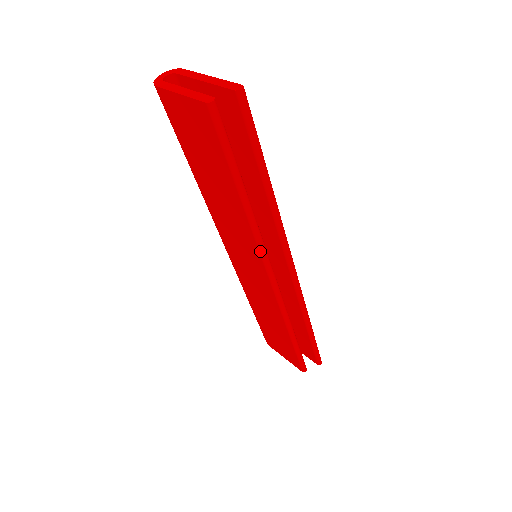
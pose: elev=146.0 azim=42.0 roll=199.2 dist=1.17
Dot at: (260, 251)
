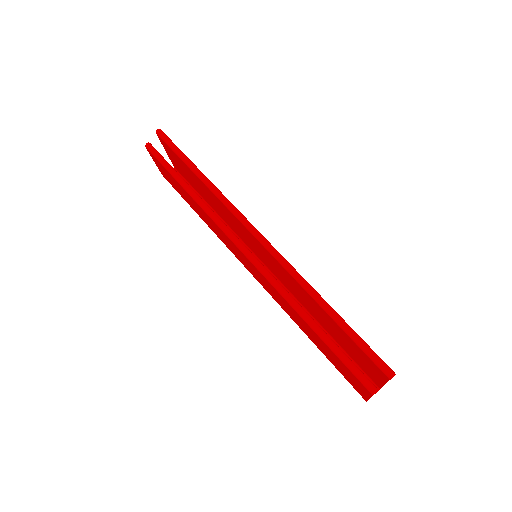
Dot at: (218, 225)
